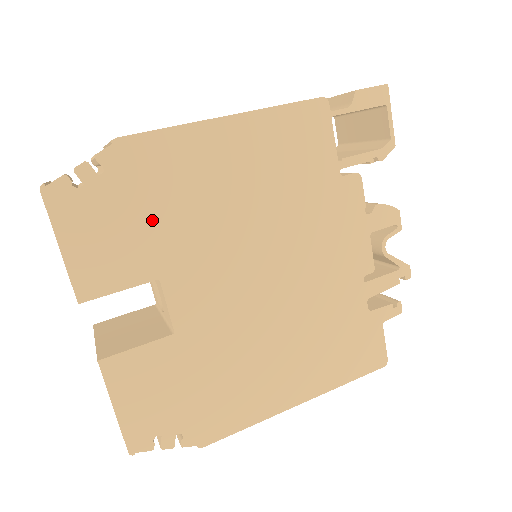
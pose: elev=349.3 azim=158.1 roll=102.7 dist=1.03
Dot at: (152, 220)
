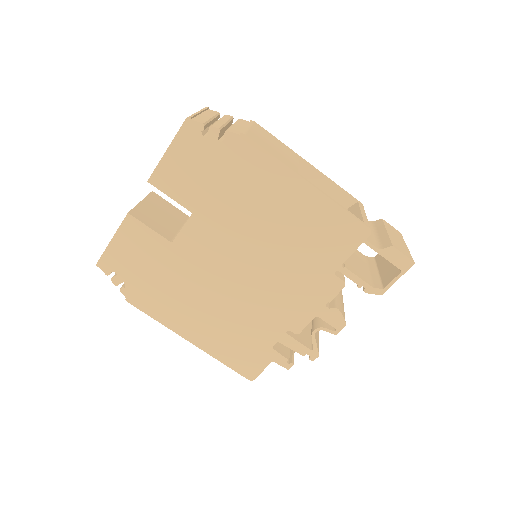
Dot at: (219, 186)
